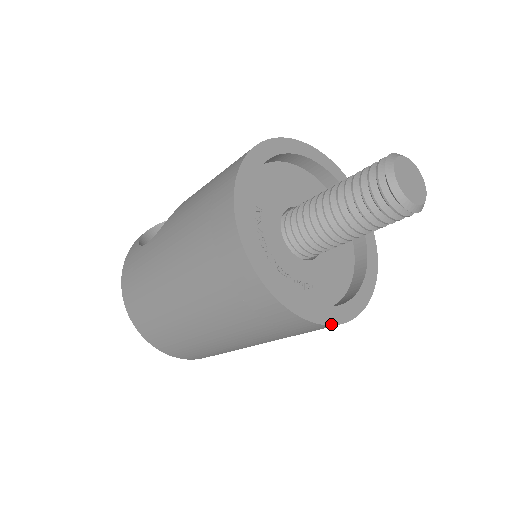
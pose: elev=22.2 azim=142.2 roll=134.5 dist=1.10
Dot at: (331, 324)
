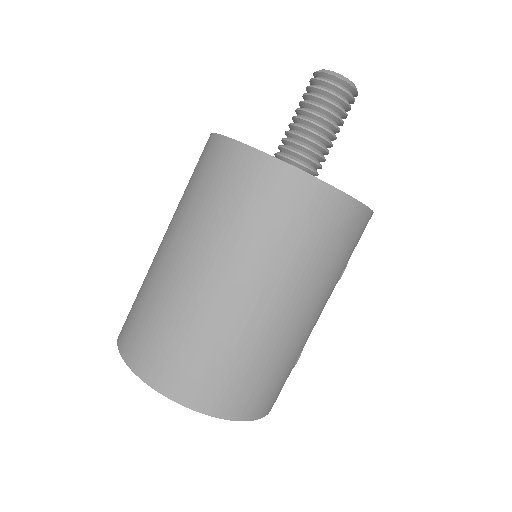
Dot at: (240, 142)
